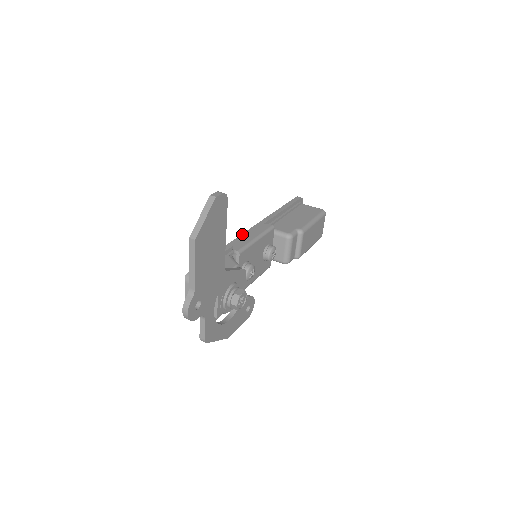
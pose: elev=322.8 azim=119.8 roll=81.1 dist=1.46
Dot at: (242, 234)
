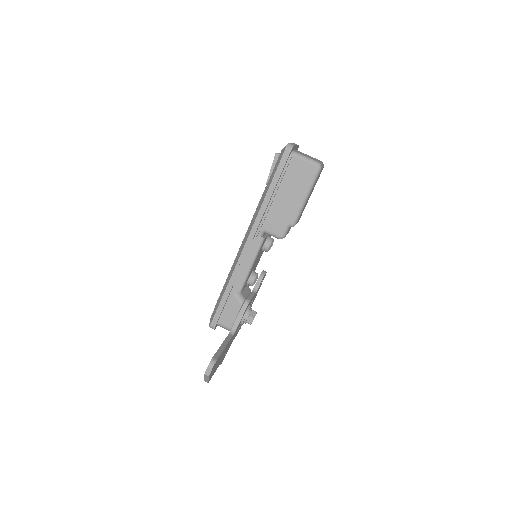
Dot at: (237, 263)
